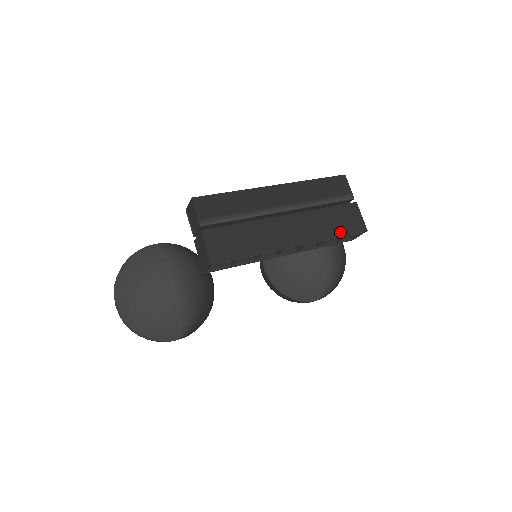
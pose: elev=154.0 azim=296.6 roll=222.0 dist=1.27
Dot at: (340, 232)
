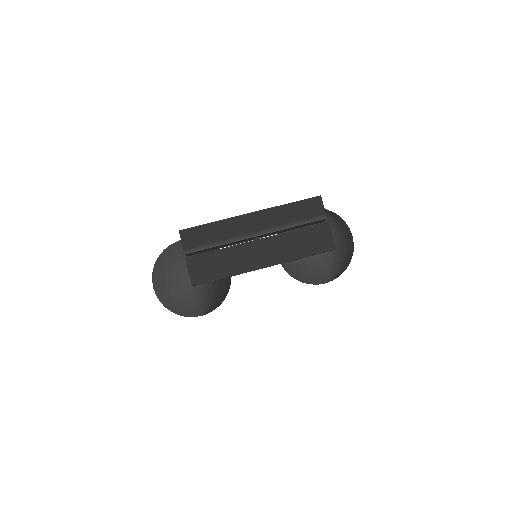
Dot at: (308, 251)
